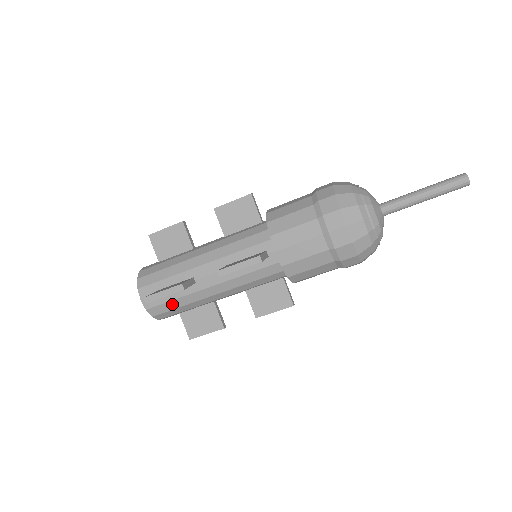
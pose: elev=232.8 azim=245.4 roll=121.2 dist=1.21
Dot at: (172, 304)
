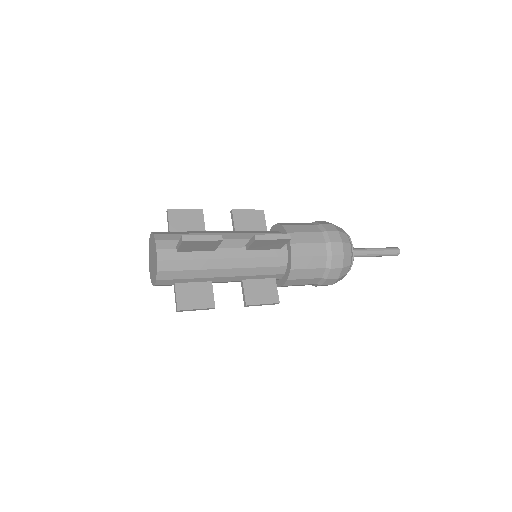
Dot at: occluded
